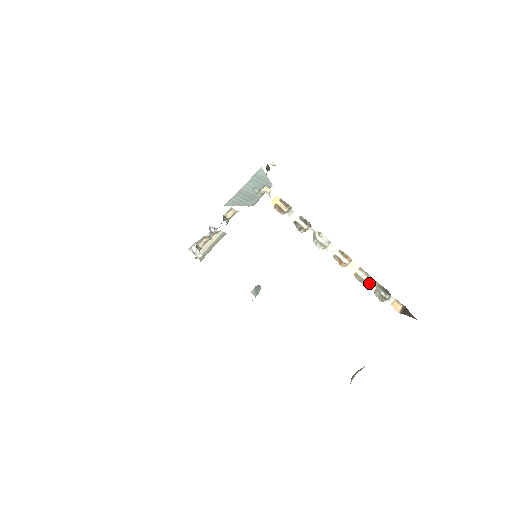
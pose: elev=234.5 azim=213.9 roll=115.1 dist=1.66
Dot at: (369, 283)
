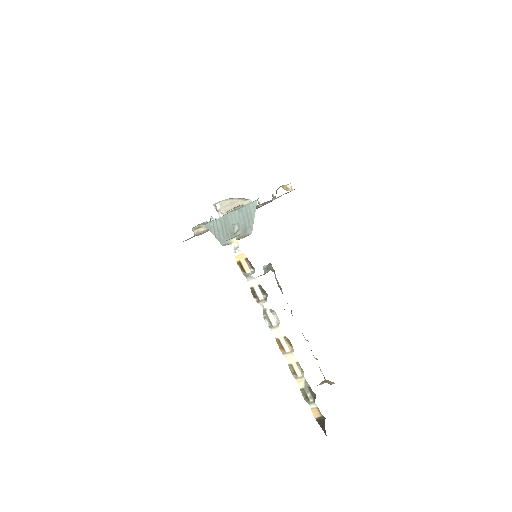
Dot at: (299, 380)
